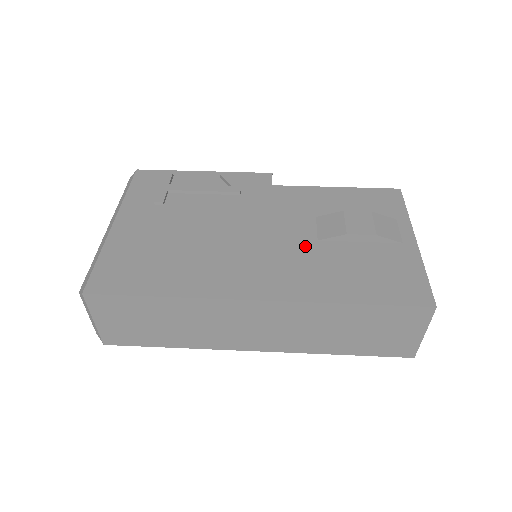
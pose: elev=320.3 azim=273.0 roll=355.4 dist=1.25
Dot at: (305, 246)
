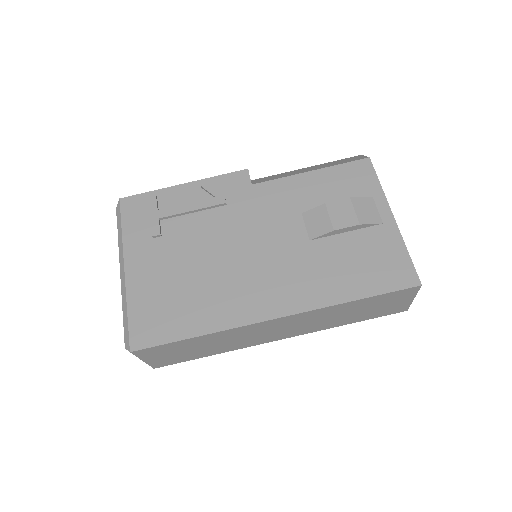
Dot at: (300, 250)
